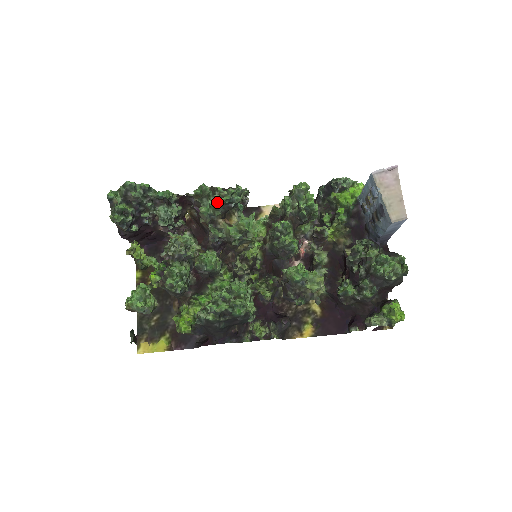
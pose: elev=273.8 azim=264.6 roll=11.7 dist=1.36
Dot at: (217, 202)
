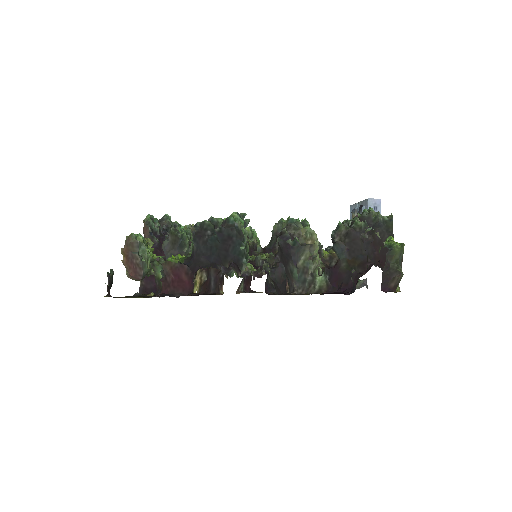
Dot at: occluded
